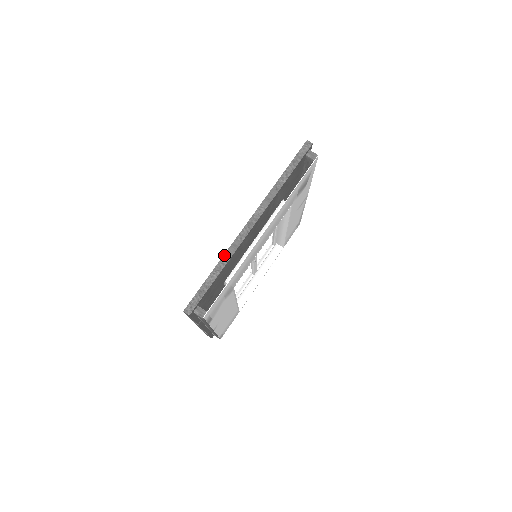
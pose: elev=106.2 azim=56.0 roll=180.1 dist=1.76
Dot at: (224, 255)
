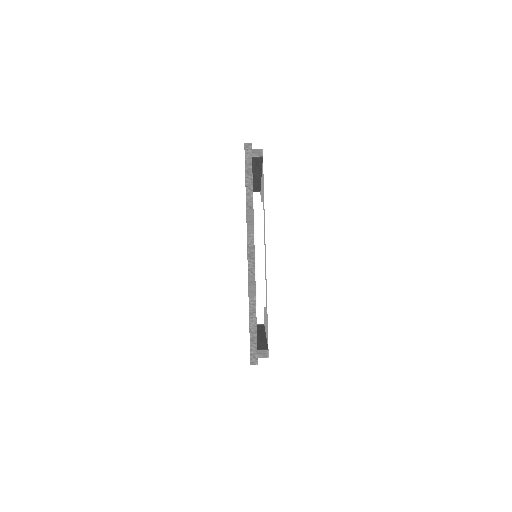
Dot at: (249, 297)
